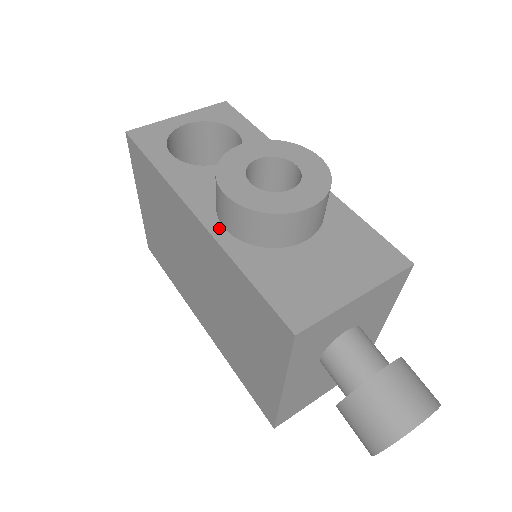
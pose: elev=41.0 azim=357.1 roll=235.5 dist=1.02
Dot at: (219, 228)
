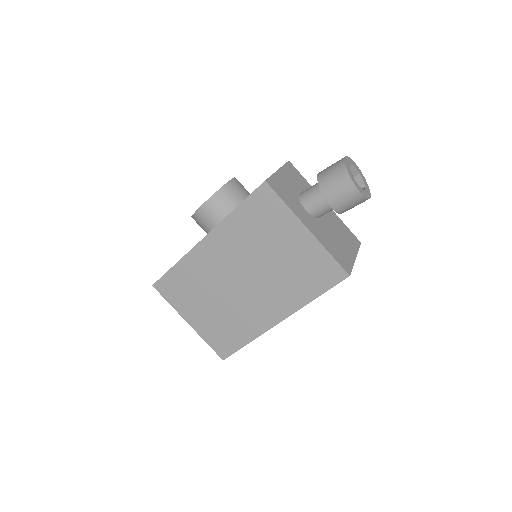
Dot at: occluded
